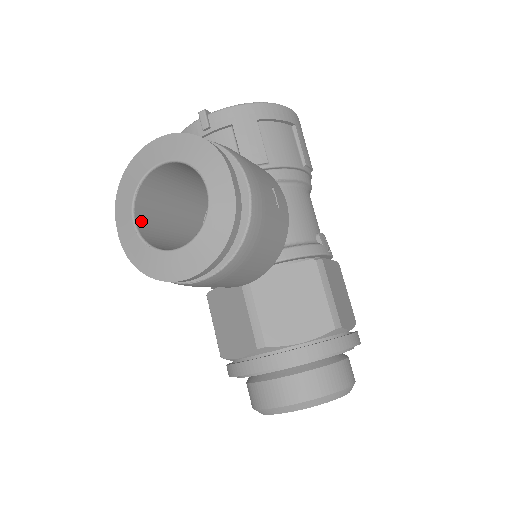
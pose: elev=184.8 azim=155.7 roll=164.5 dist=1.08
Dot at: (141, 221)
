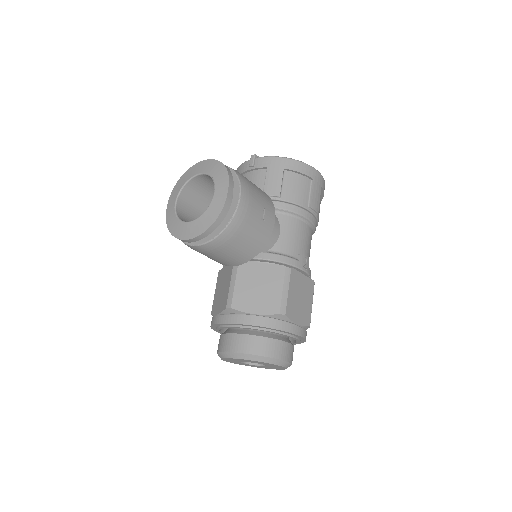
Dot at: (181, 204)
